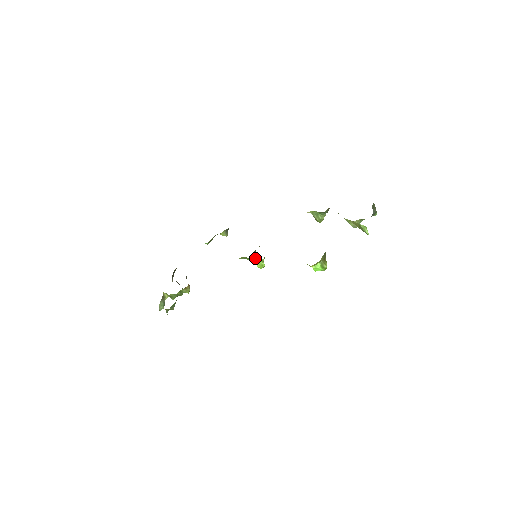
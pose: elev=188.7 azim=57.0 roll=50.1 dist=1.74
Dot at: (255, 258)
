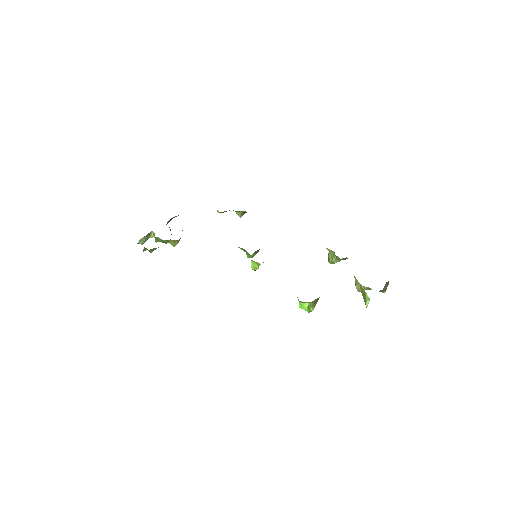
Dot at: (253, 256)
